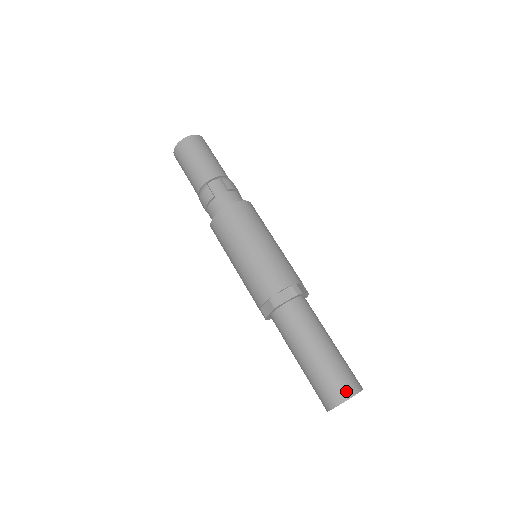
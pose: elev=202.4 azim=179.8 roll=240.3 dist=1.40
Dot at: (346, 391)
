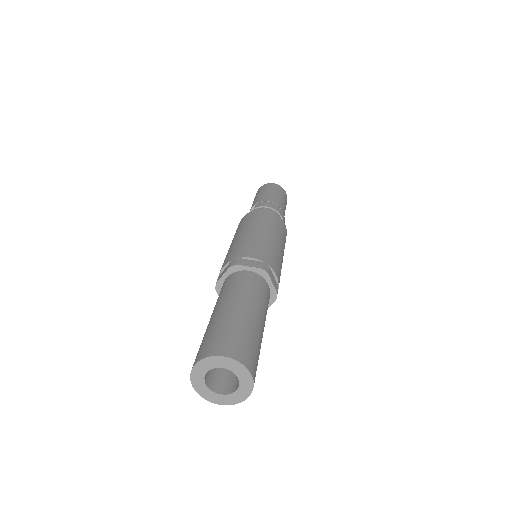
Dot at: (199, 355)
